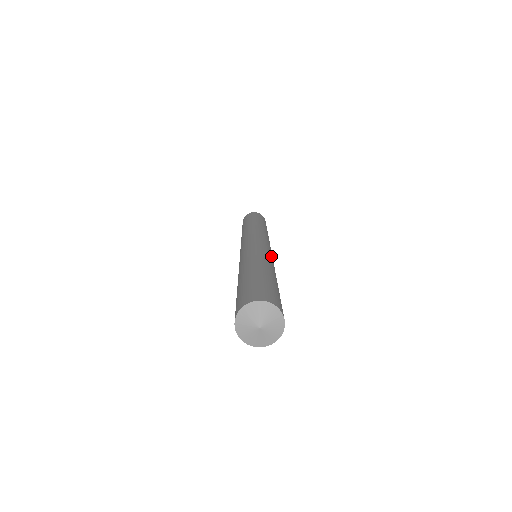
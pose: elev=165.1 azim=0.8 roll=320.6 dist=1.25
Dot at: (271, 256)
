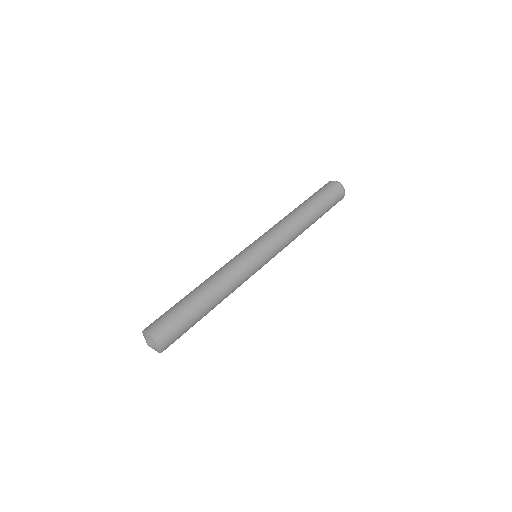
Dot at: (248, 277)
